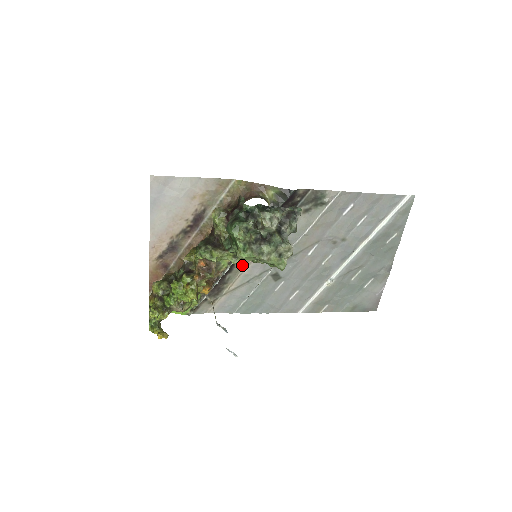
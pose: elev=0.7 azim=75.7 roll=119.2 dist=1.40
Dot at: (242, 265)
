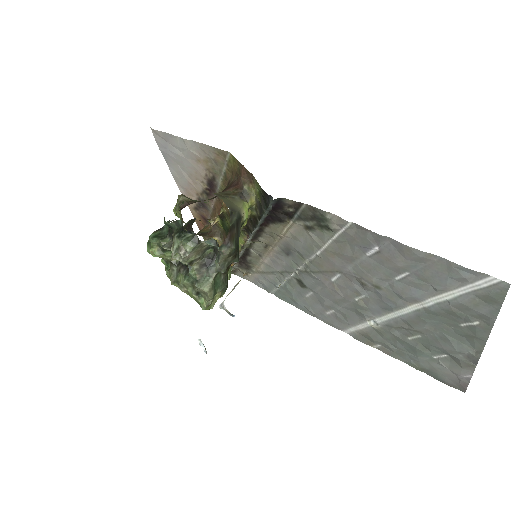
Dot at: (259, 254)
